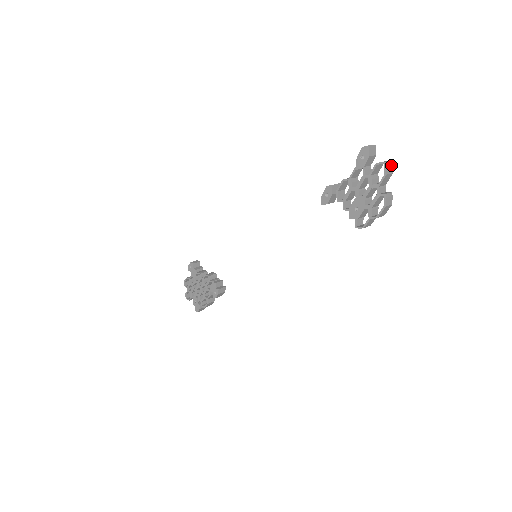
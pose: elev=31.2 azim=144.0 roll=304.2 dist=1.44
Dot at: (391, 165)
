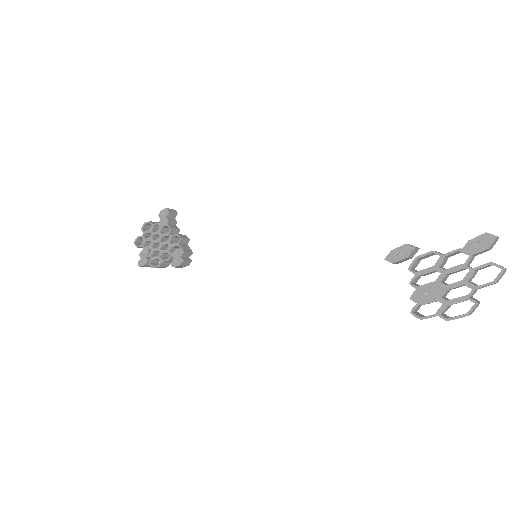
Dot at: (503, 274)
